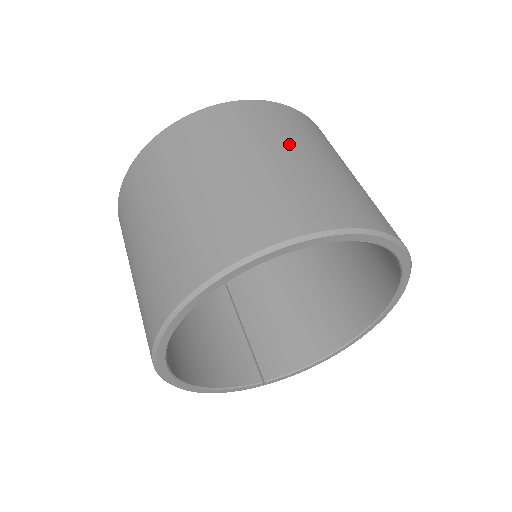
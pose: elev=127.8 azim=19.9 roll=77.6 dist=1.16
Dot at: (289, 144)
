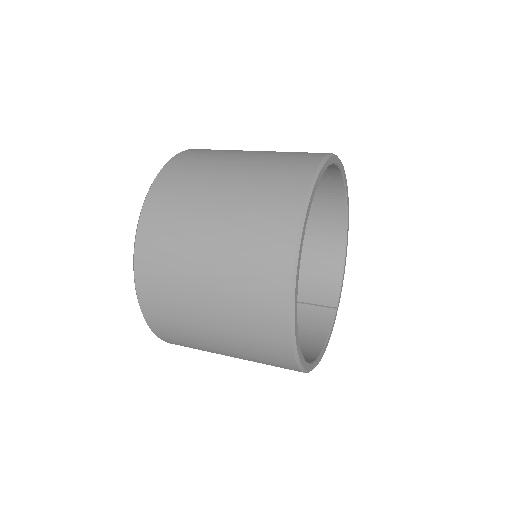
Dot at: (214, 179)
